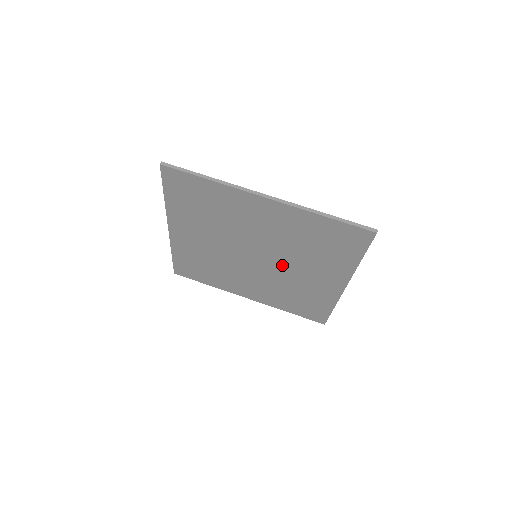
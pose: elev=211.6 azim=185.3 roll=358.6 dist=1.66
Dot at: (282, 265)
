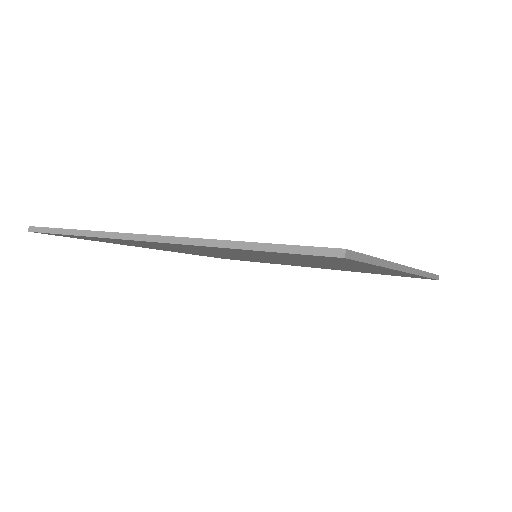
Dot at: occluded
